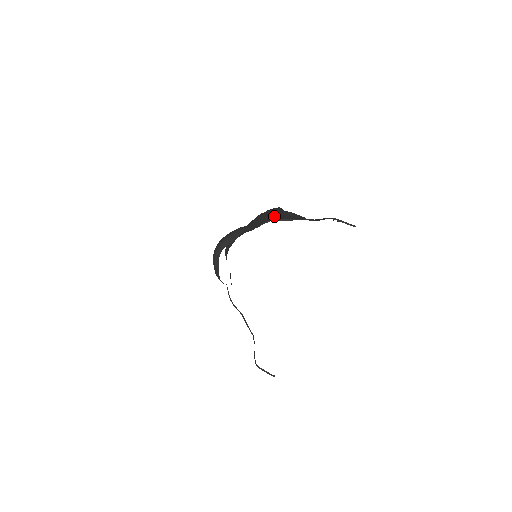
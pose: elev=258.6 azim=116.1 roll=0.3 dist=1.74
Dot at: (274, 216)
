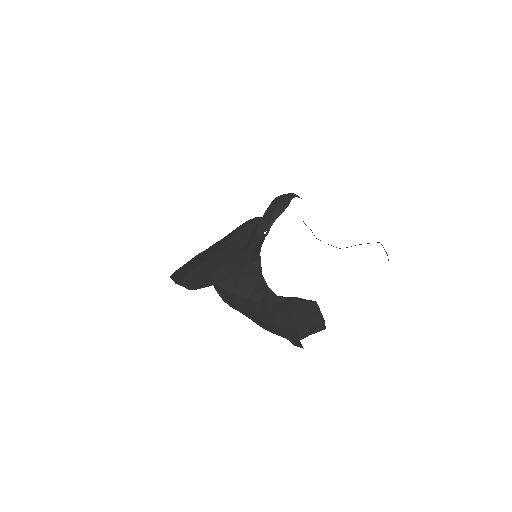
Dot at: occluded
